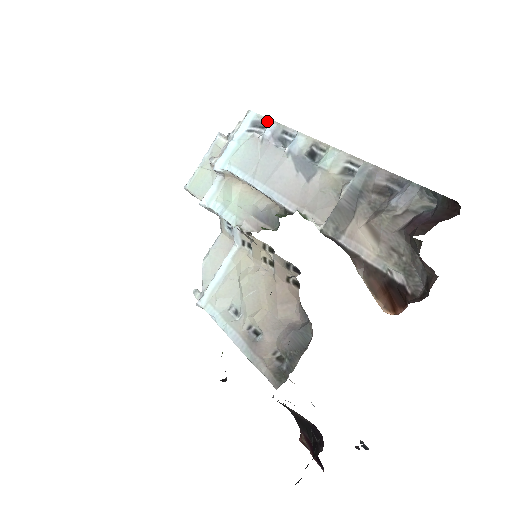
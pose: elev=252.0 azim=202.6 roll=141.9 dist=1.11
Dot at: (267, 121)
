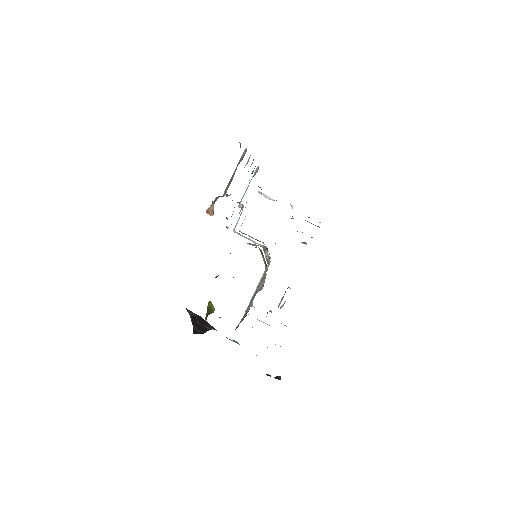
Dot at: (258, 167)
